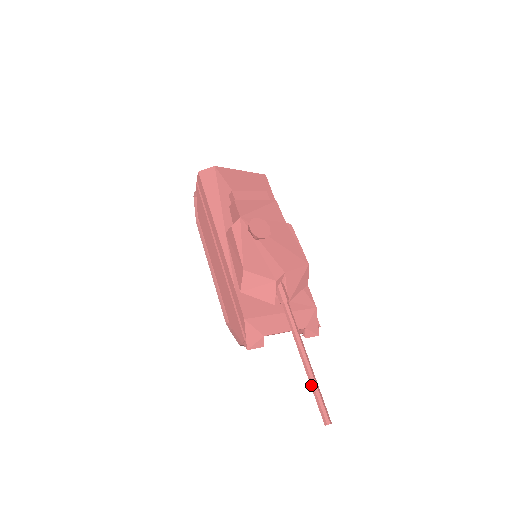
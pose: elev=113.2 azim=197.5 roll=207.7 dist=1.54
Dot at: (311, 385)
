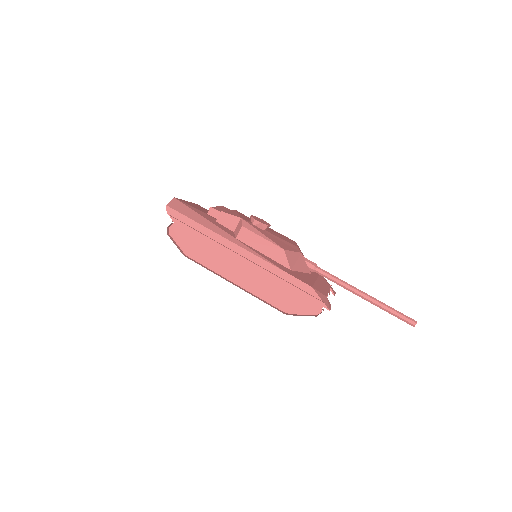
Dot at: (384, 307)
